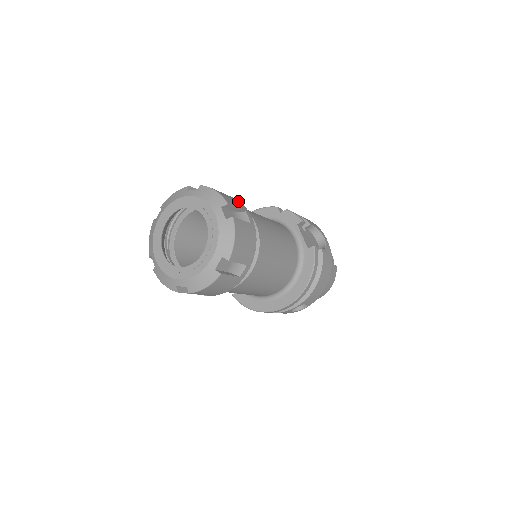
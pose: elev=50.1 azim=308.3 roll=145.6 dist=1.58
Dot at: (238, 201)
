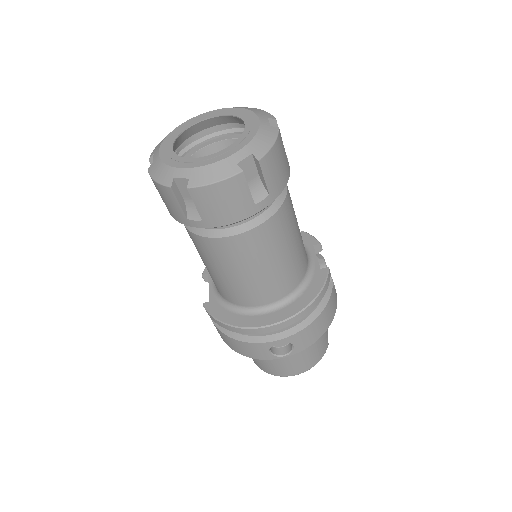
Dot at: occluded
